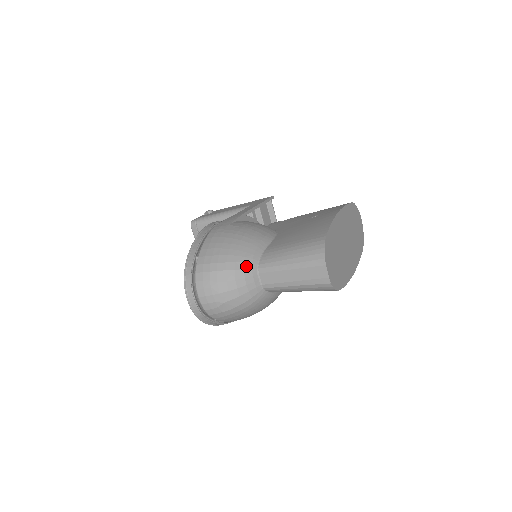
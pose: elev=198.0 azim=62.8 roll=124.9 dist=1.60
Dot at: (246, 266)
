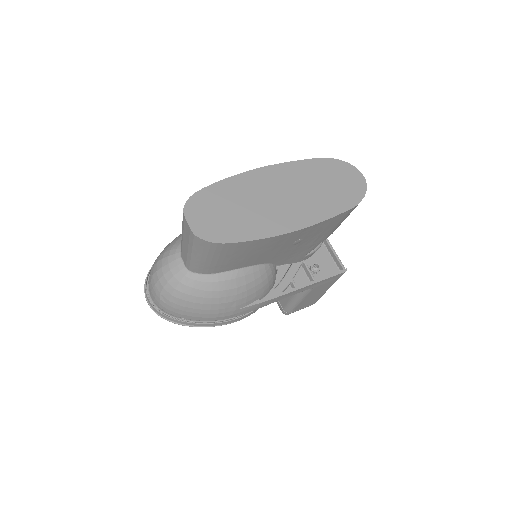
Dot at: (171, 253)
